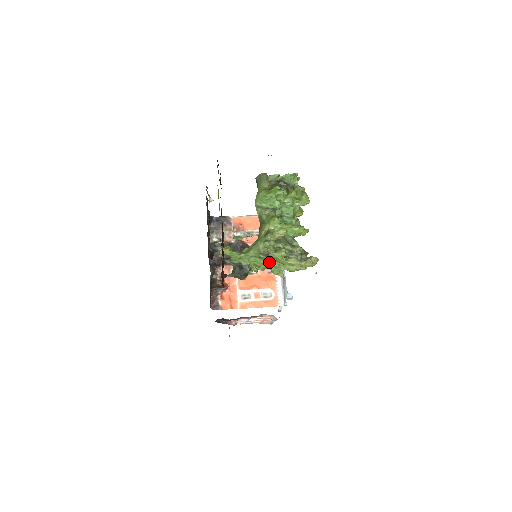
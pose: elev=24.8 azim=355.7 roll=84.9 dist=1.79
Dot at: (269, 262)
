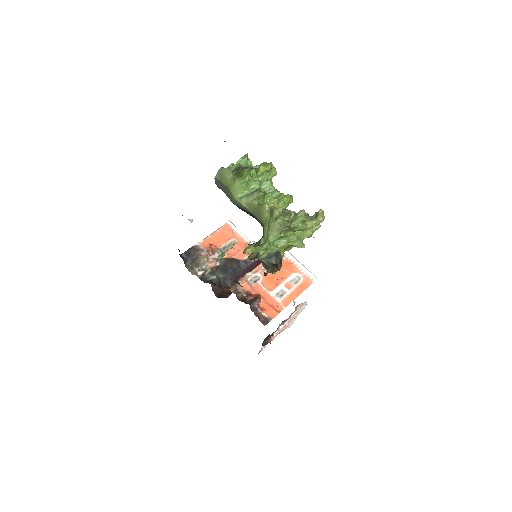
Dot at: occluded
